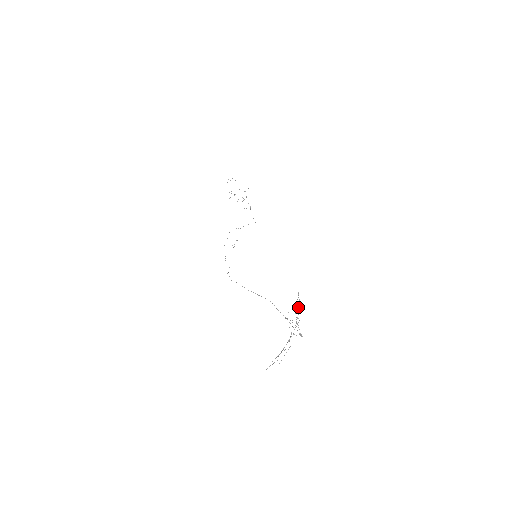
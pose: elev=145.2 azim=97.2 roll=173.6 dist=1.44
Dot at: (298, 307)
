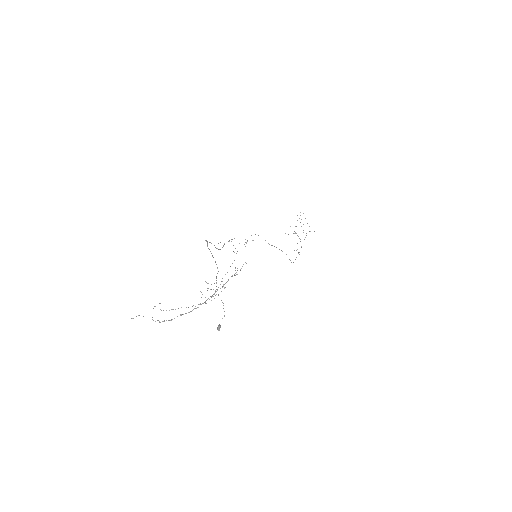
Dot at: (234, 275)
